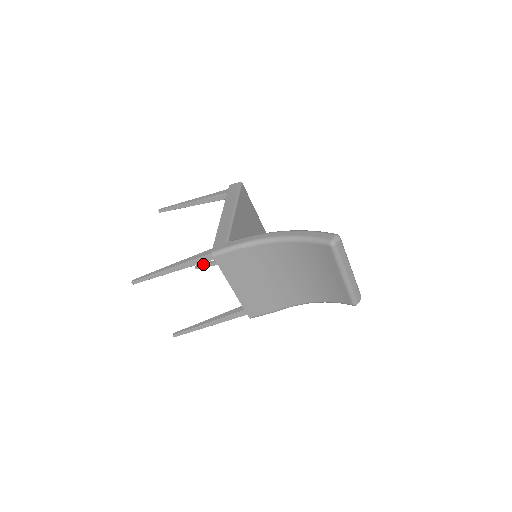
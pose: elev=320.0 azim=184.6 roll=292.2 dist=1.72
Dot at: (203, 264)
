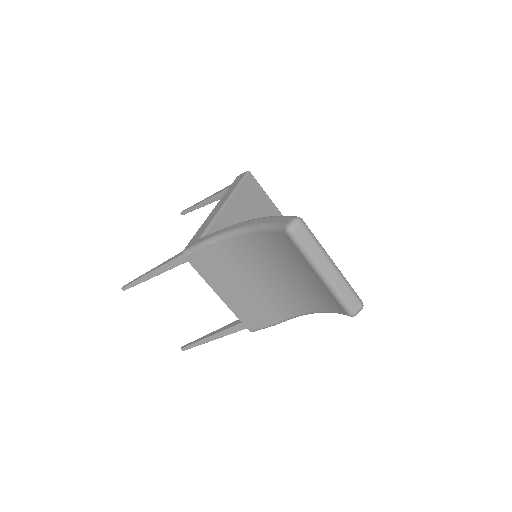
Dot at: occluded
